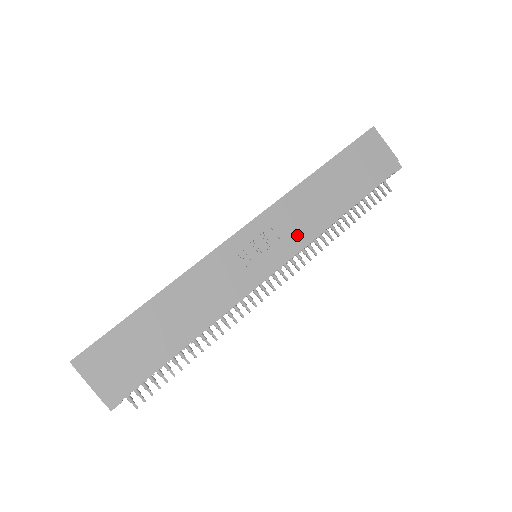
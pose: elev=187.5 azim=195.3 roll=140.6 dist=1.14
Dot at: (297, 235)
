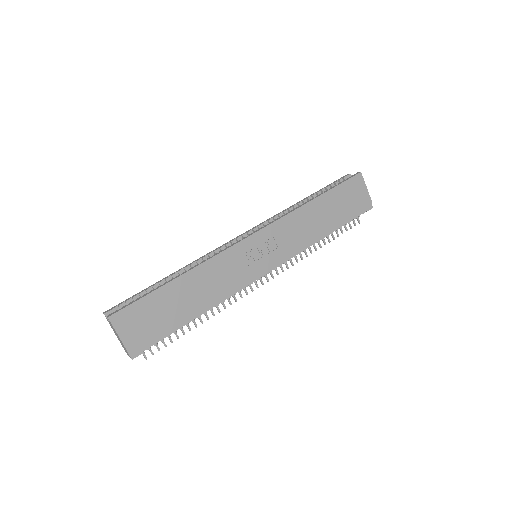
Dot at: (291, 247)
